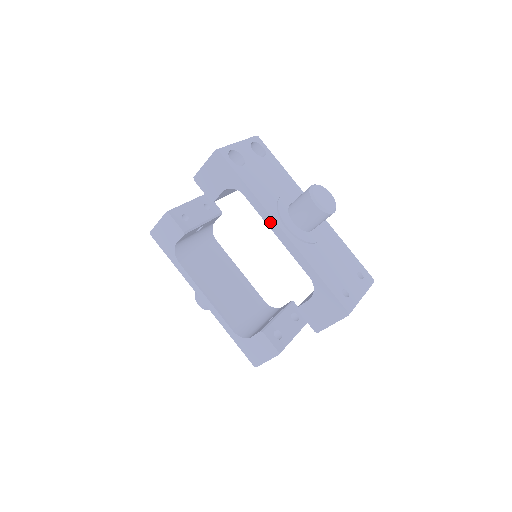
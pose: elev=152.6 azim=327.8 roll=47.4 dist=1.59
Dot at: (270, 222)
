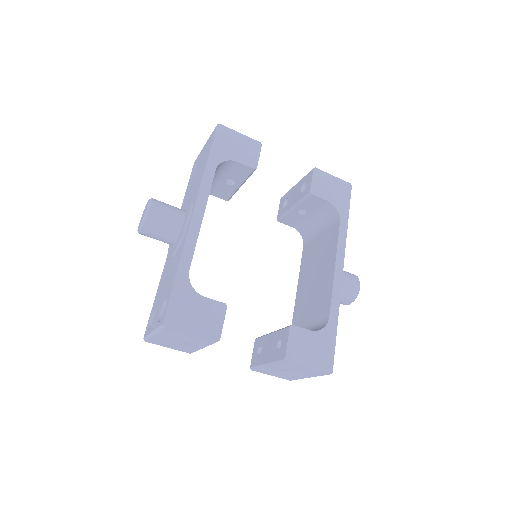
Dot at: (340, 255)
